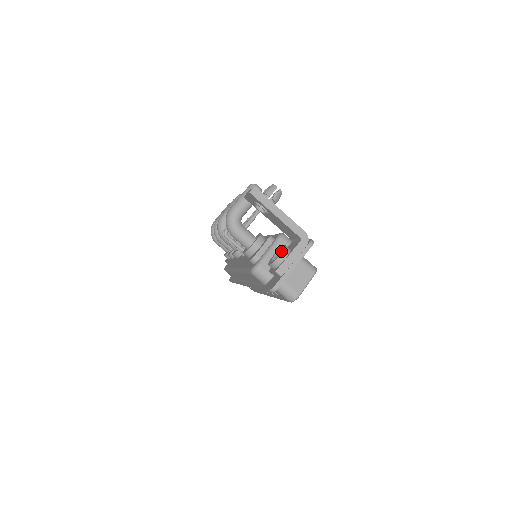
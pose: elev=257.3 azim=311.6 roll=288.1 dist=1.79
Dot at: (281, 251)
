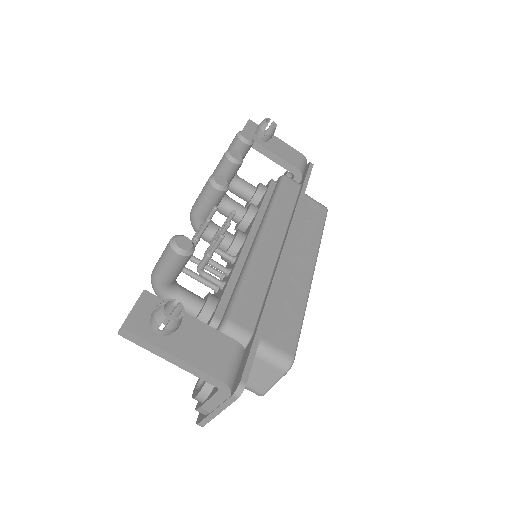
Dot at: occluded
